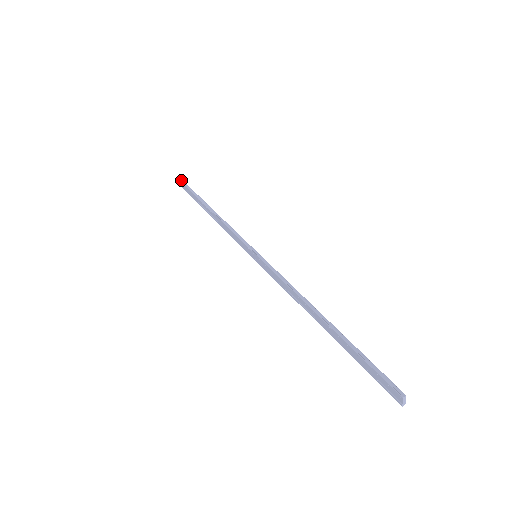
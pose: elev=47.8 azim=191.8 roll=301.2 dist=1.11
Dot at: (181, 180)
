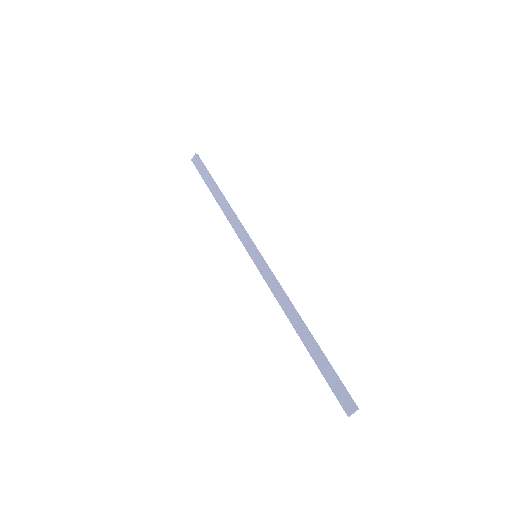
Dot at: occluded
